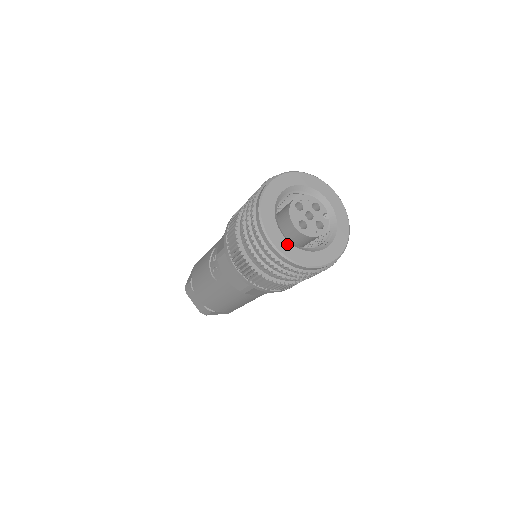
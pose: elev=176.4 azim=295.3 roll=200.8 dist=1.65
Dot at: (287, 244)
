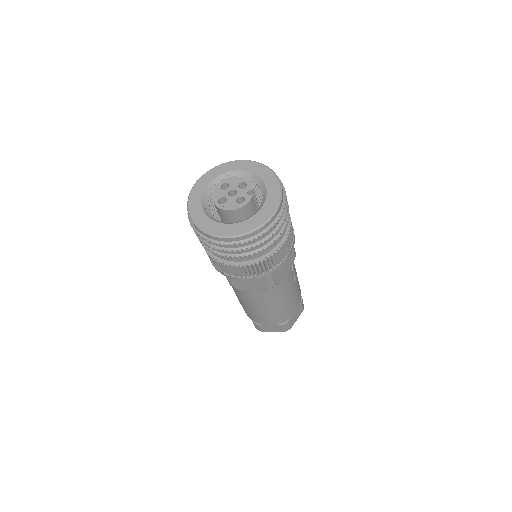
Dot at: (205, 218)
